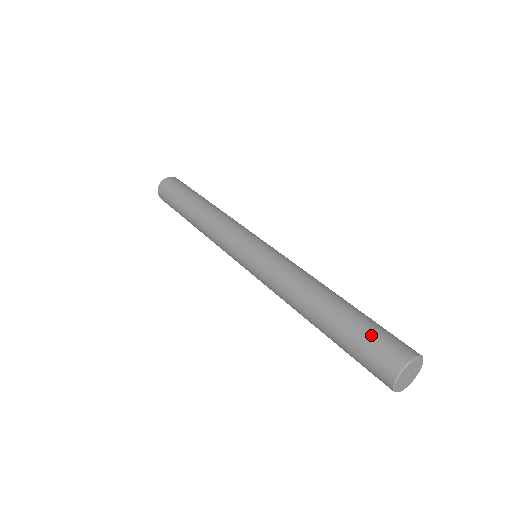
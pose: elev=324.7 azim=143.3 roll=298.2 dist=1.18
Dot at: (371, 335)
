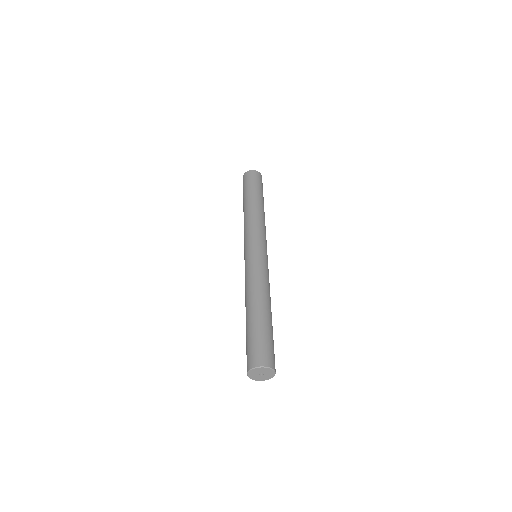
Dot at: (258, 341)
